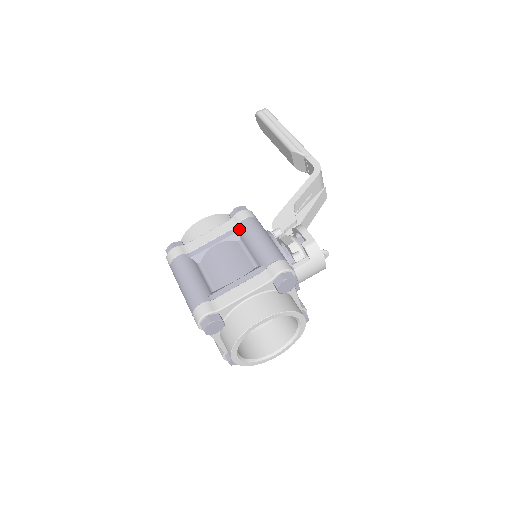
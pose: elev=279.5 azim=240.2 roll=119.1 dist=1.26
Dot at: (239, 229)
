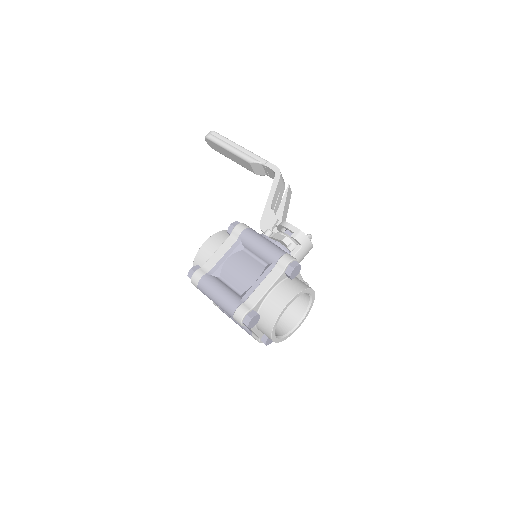
Dot at: (241, 241)
